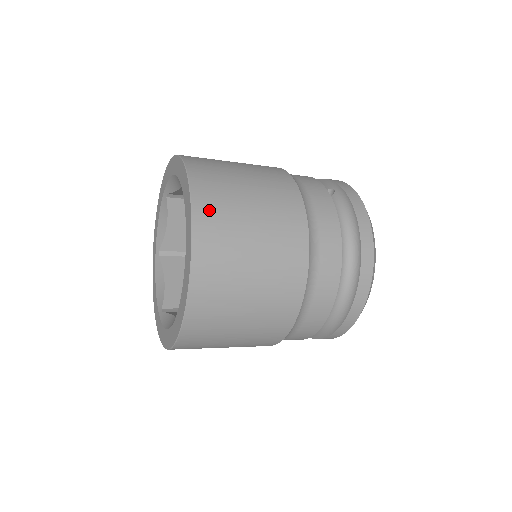
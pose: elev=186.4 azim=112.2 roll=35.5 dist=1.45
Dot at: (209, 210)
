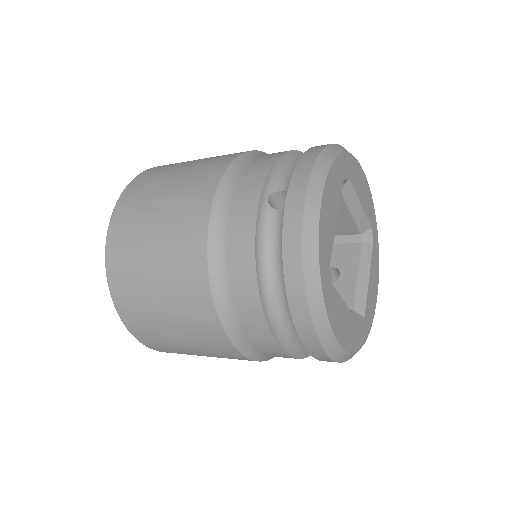
Dot at: (119, 278)
